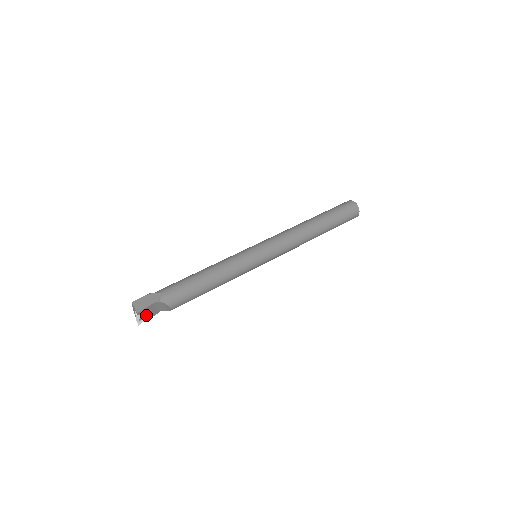
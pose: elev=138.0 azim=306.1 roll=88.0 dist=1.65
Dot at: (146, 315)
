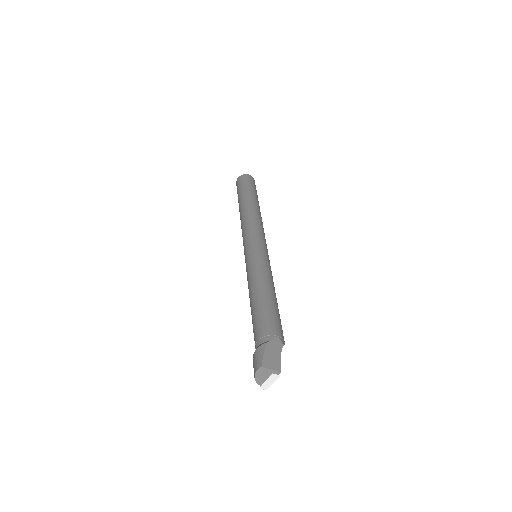
Dot at: occluded
